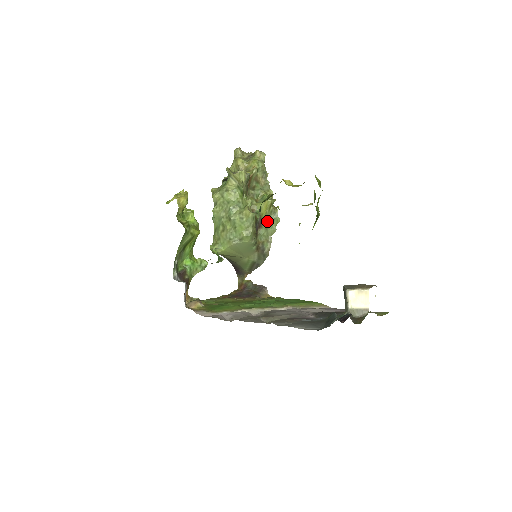
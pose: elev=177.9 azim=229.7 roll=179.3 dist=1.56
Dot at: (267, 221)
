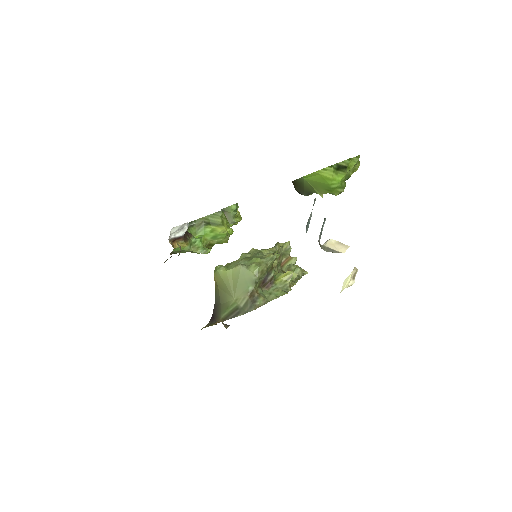
Dot at: (276, 288)
